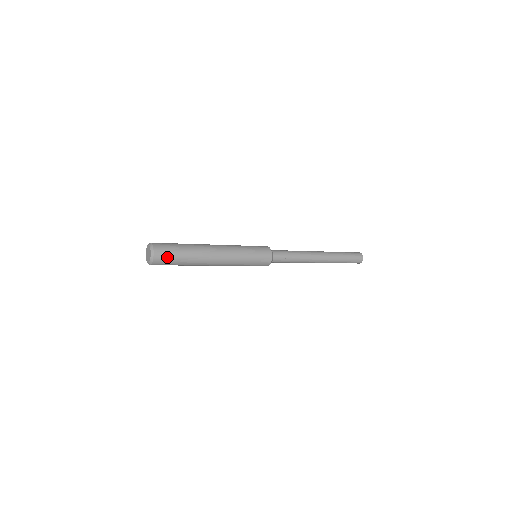
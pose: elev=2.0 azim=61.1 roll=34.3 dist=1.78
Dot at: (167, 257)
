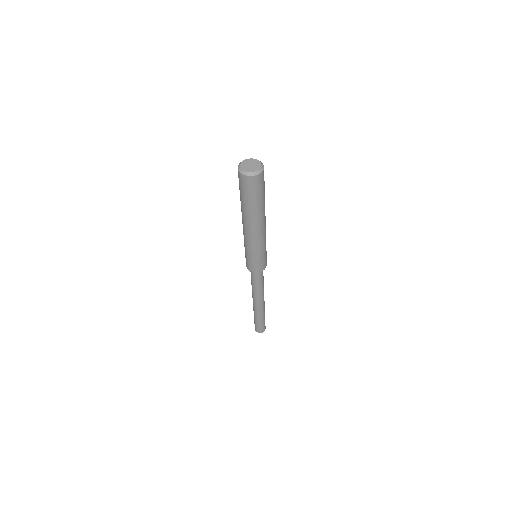
Dot at: occluded
